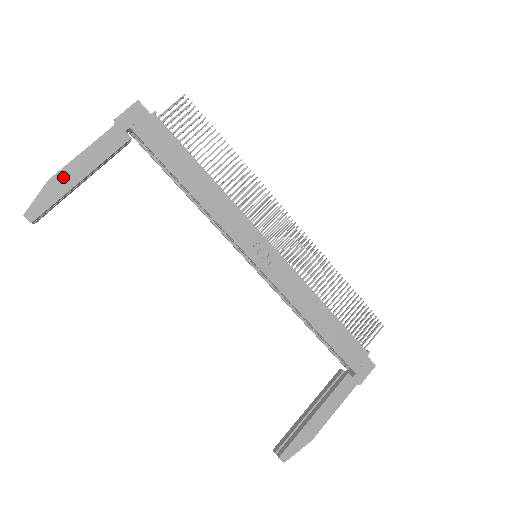
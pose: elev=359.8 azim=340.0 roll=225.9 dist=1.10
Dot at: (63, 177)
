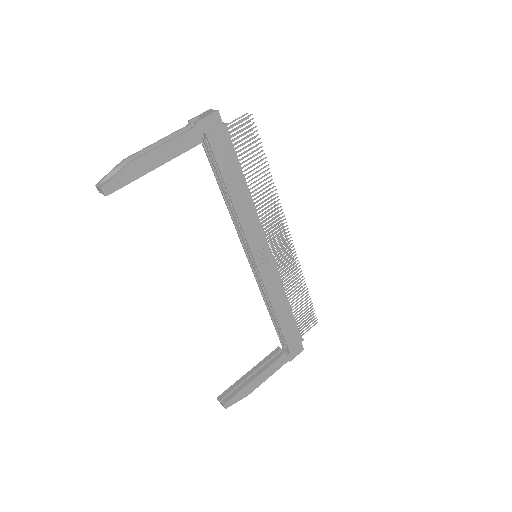
Dot at: (142, 162)
